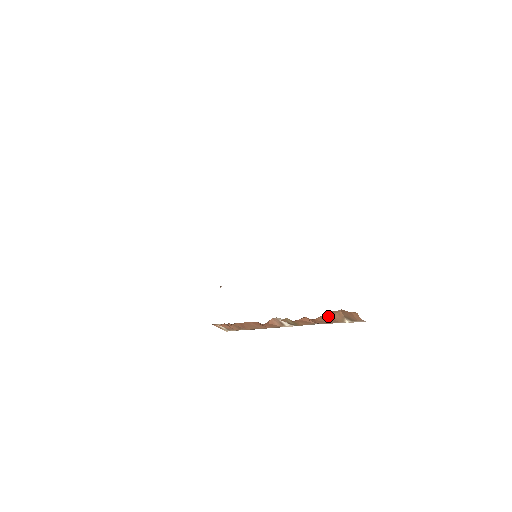
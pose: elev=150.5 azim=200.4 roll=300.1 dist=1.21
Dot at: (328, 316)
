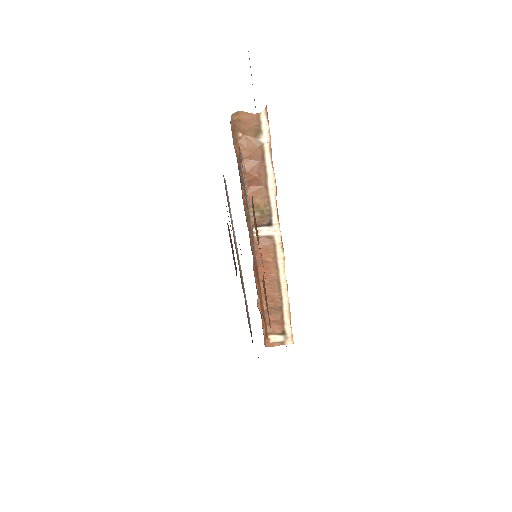
Dot at: (247, 154)
